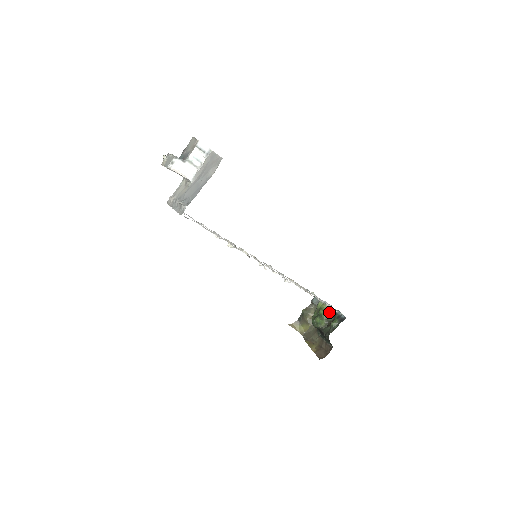
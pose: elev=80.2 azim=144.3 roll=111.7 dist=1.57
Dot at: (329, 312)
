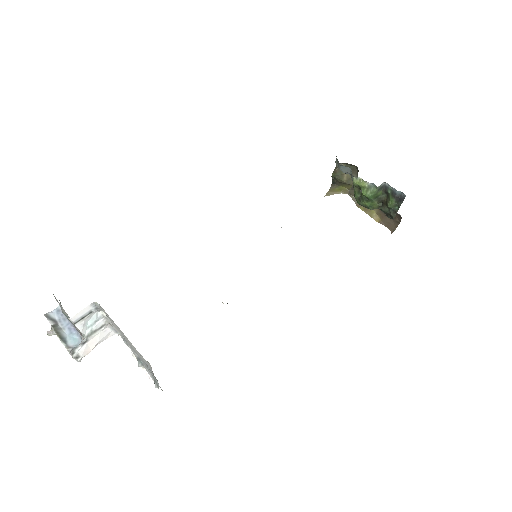
Dot at: (376, 192)
